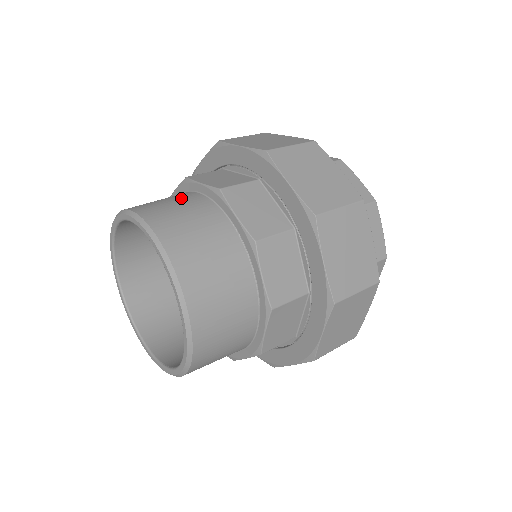
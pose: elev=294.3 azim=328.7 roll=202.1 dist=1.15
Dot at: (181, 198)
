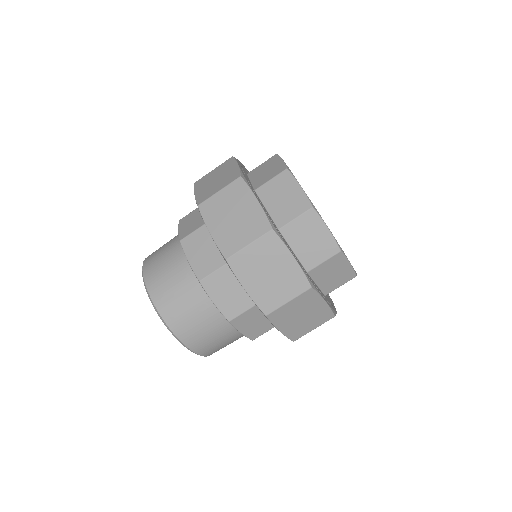
Dot at: (178, 272)
